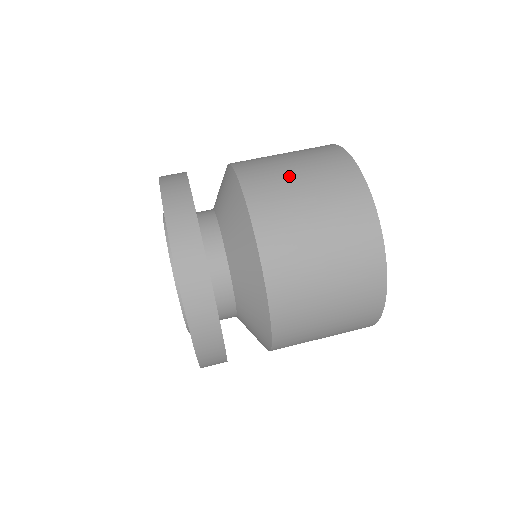
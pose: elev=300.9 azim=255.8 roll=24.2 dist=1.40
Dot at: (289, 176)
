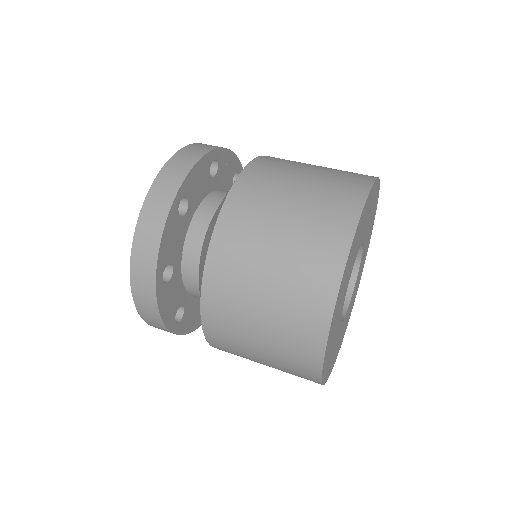
Dot at: (263, 248)
